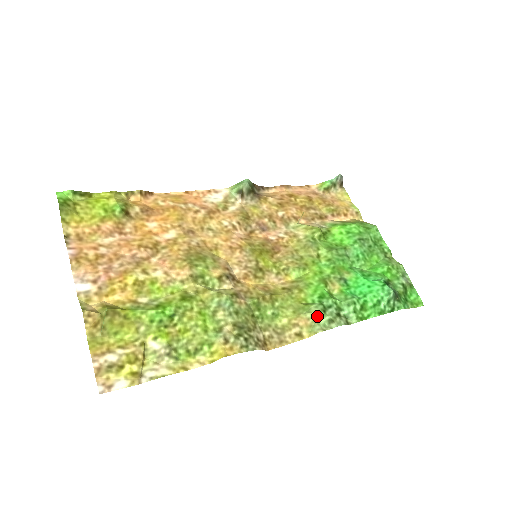
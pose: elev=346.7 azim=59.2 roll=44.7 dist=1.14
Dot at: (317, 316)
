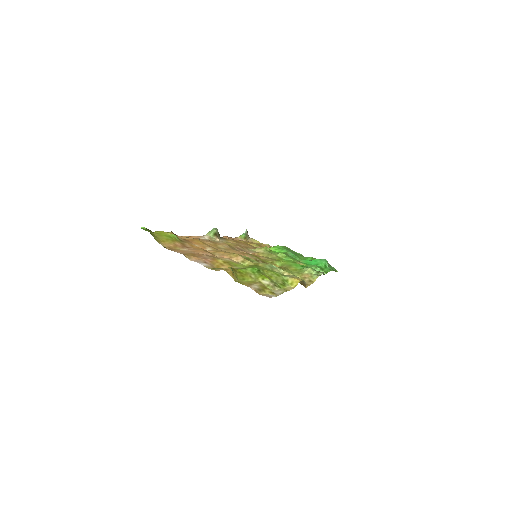
Dot at: (311, 271)
